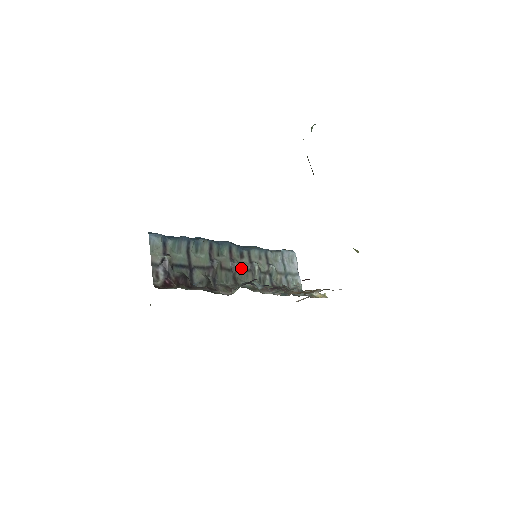
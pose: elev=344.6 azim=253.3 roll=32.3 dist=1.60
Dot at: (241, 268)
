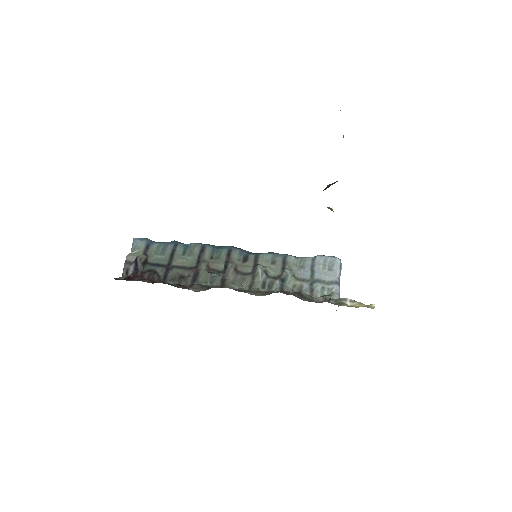
Dot at: (238, 271)
